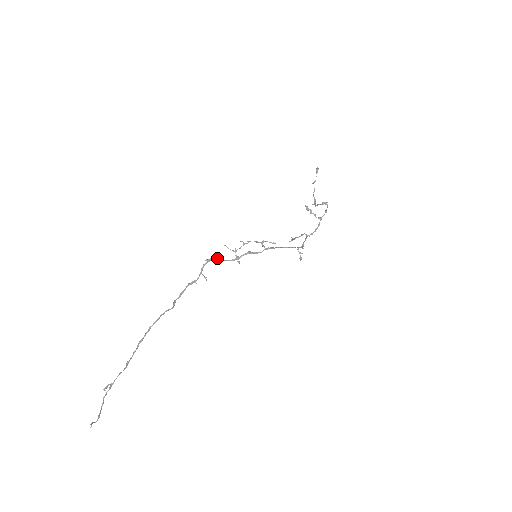
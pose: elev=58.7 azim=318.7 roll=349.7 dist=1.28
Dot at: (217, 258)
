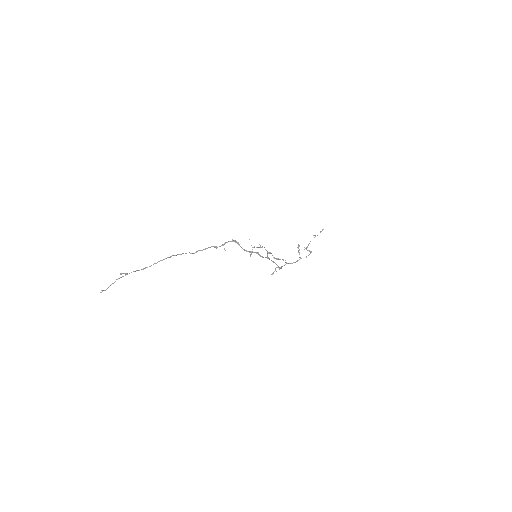
Dot at: occluded
